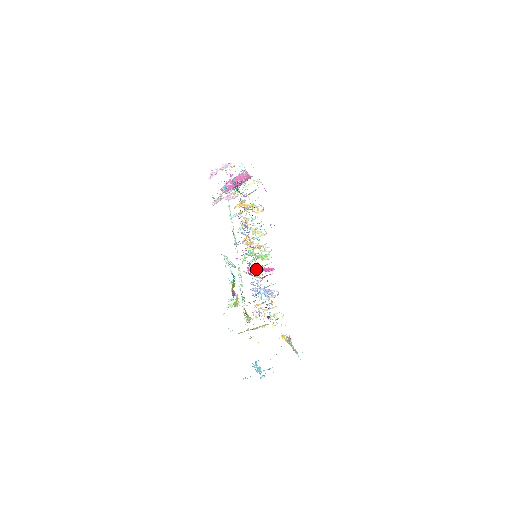
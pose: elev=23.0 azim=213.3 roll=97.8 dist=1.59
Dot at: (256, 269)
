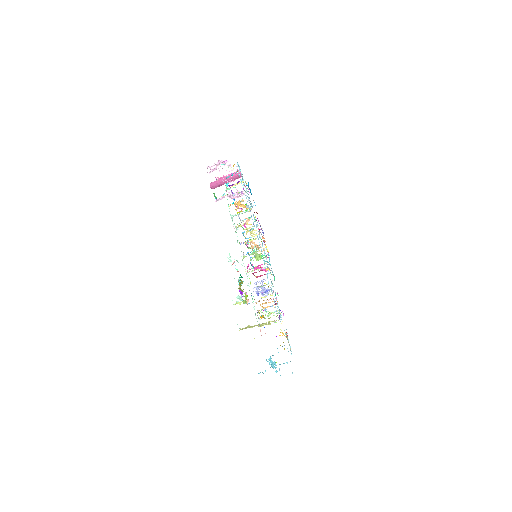
Dot at: occluded
